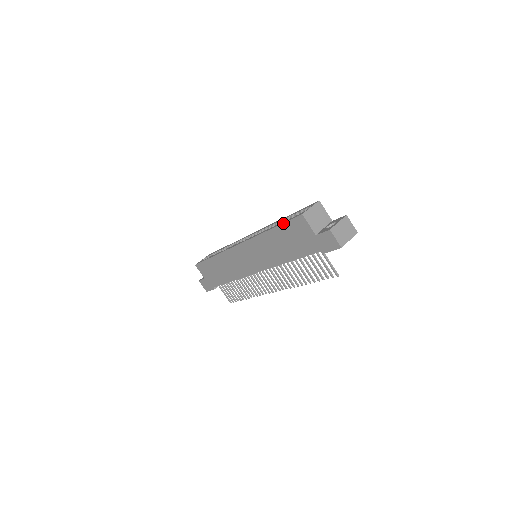
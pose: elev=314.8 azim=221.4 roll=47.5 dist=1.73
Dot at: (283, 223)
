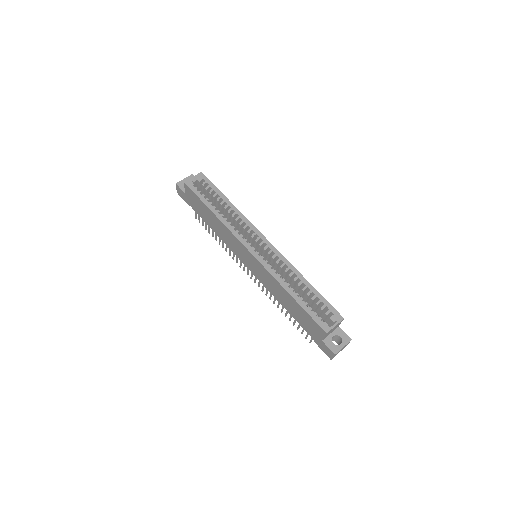
Dot at: (306, 312)
